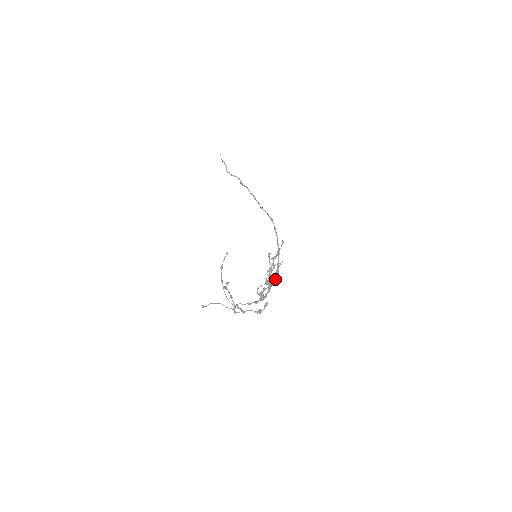
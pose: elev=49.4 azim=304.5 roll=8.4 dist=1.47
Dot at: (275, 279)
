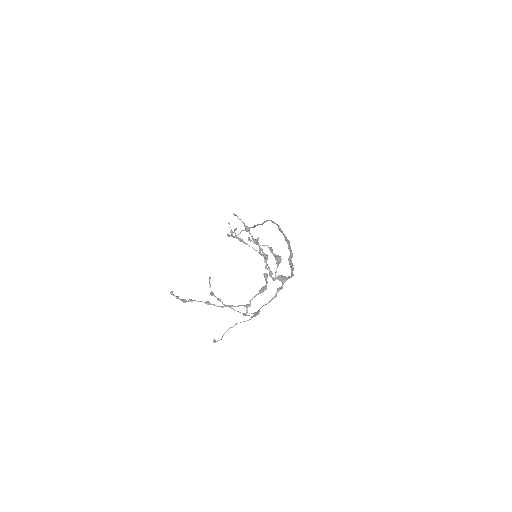
Dot at: occluded
